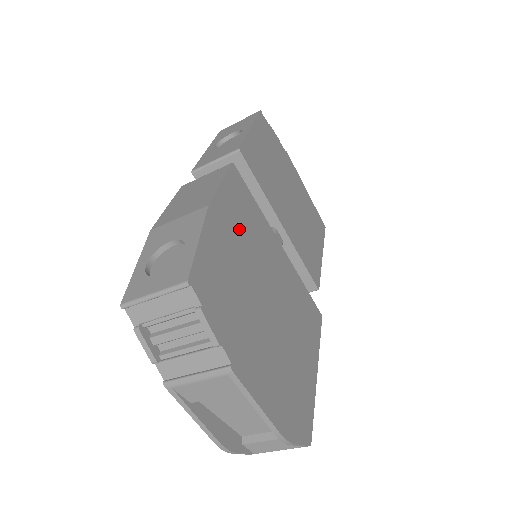
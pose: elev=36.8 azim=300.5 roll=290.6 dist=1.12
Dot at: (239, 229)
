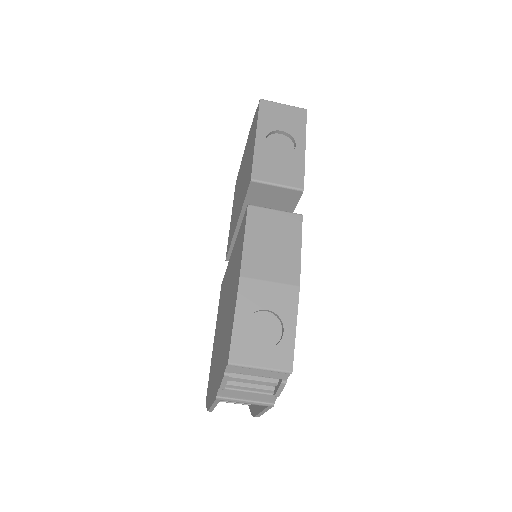
Dot at: occluded
